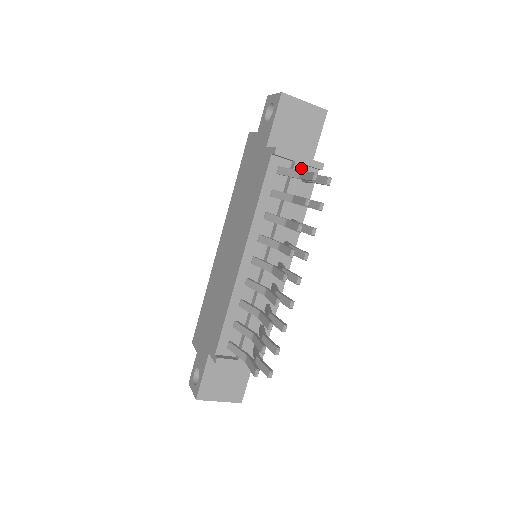
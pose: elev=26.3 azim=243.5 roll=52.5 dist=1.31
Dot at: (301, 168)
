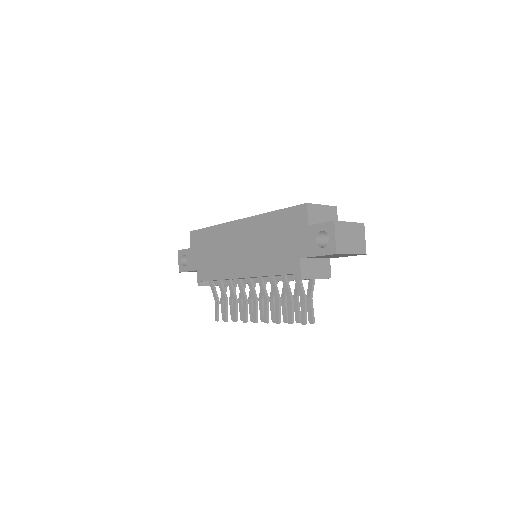
Dot at: occluded
